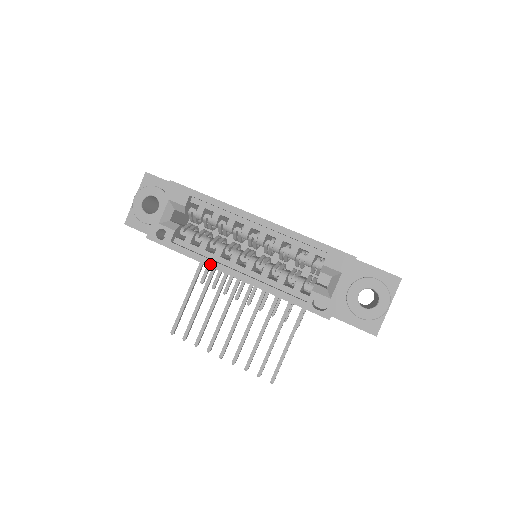
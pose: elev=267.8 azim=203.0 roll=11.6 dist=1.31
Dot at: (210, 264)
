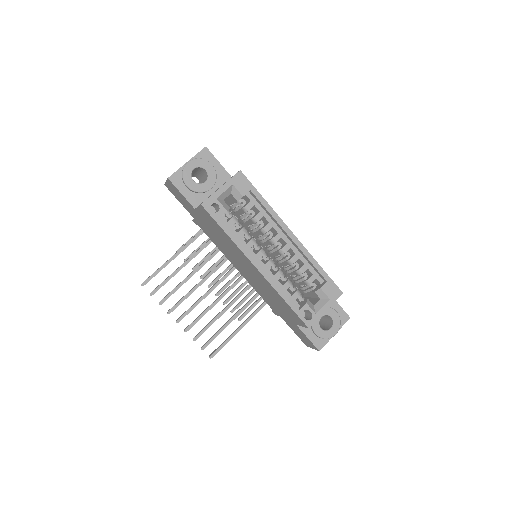
Dot at: (243, 250)
